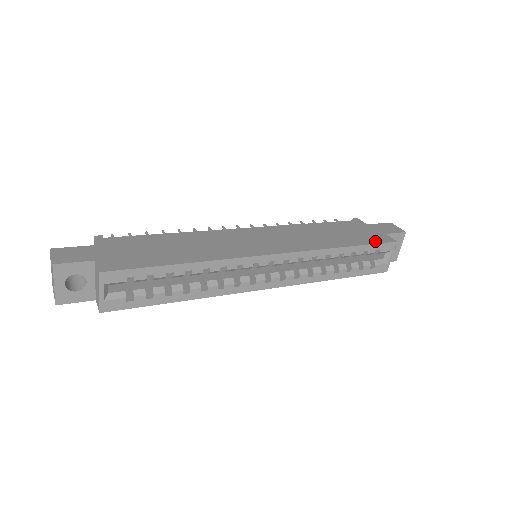
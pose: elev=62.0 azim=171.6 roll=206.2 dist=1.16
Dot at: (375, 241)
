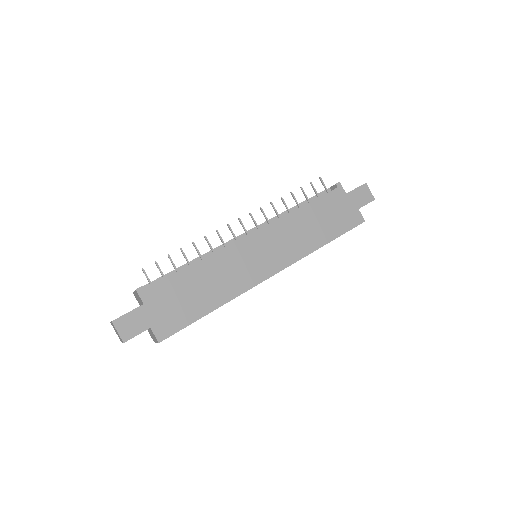
Dot at: (349, 227)
